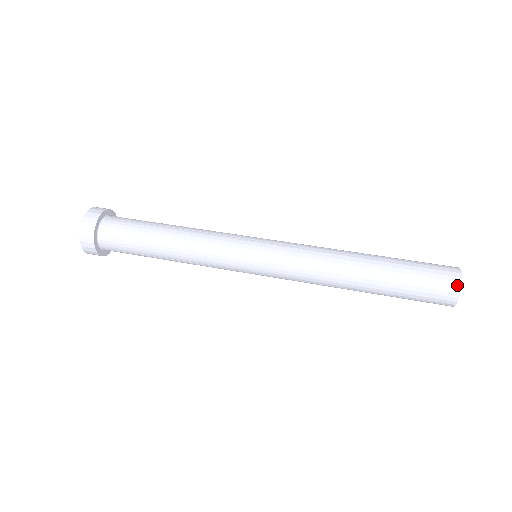
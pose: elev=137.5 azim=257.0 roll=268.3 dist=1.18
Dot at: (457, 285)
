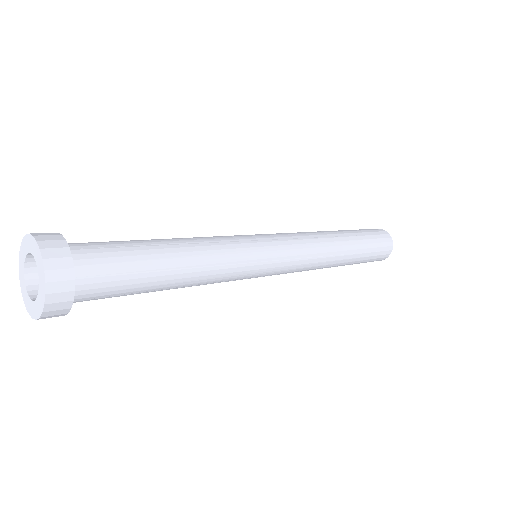
Dot at: (383, 230)
